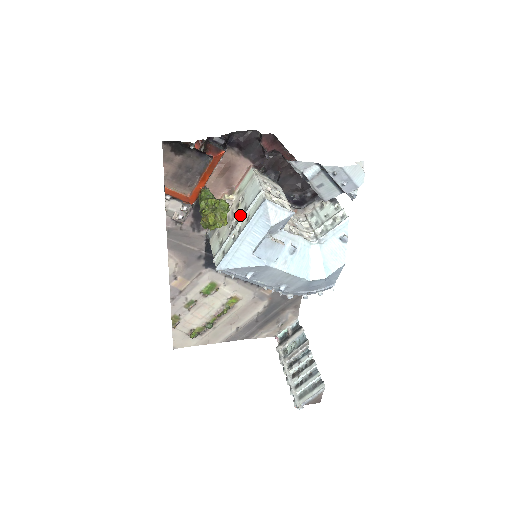
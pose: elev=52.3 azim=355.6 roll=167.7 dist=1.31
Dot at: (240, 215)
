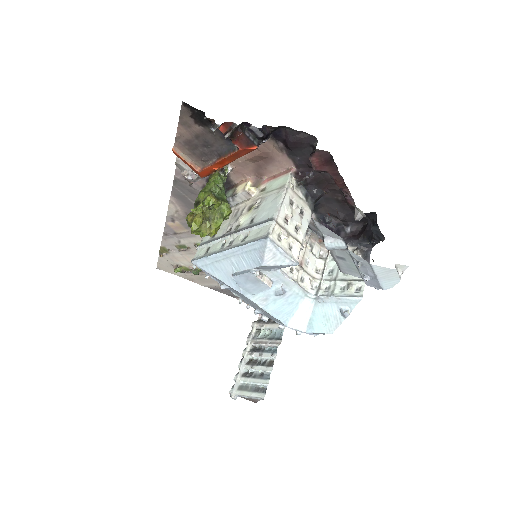
Dot at: (243, 224)
